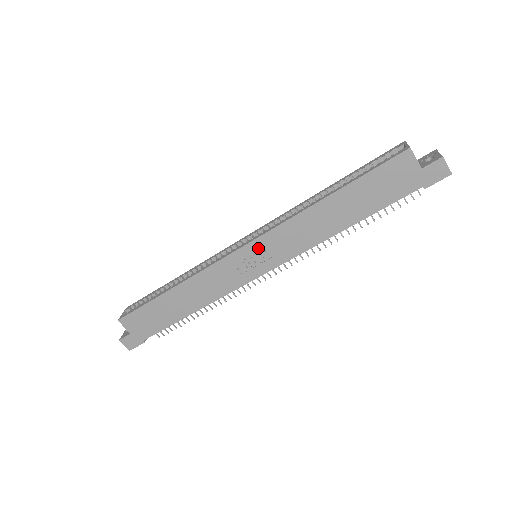
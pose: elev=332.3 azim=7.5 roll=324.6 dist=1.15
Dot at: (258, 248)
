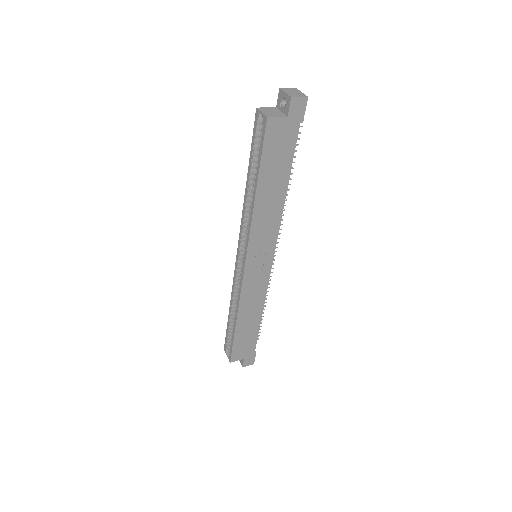
Dot at: (253, 256)
